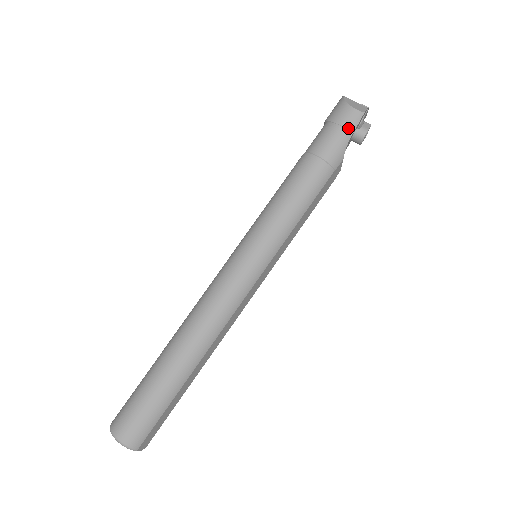
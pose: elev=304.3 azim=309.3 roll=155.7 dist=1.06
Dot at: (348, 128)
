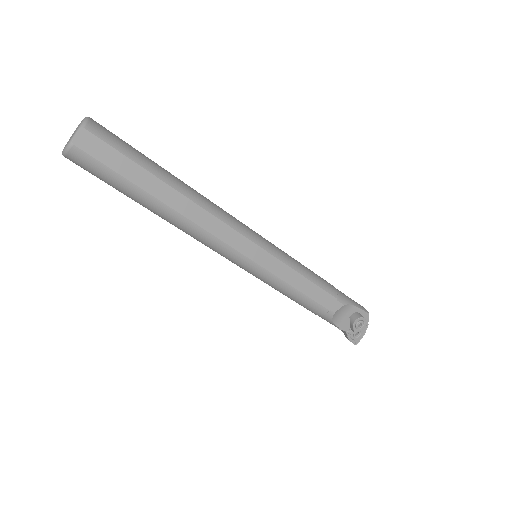
Dot at: (357, 303)
